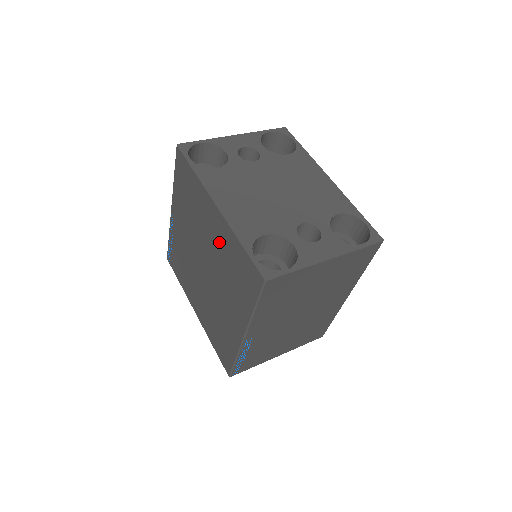
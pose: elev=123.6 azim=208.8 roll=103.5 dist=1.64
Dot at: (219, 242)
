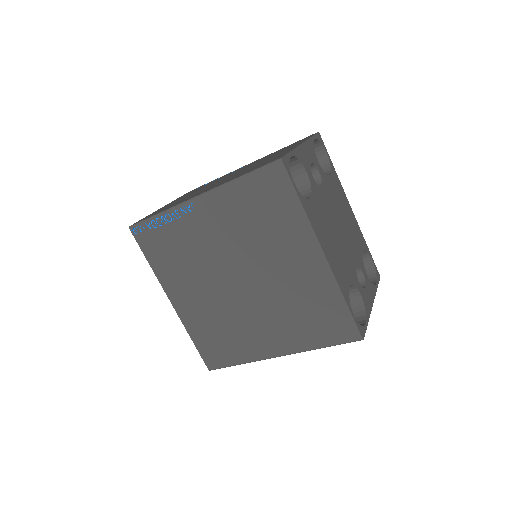
Dot at: (300, 281)
